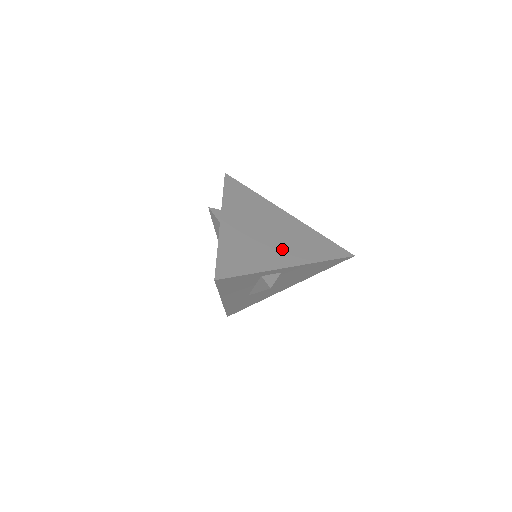
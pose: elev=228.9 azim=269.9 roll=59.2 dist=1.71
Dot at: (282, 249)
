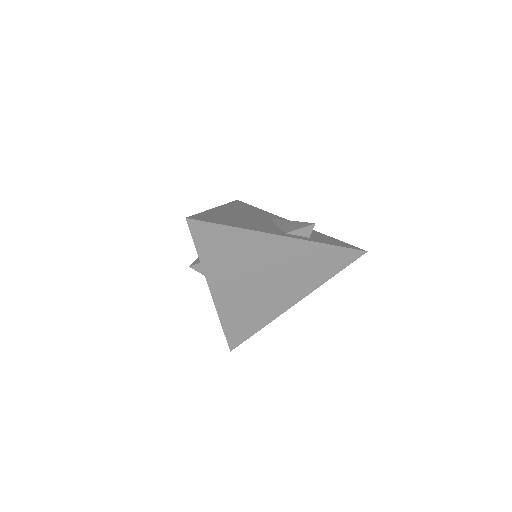
Dot at: (283, 292)
